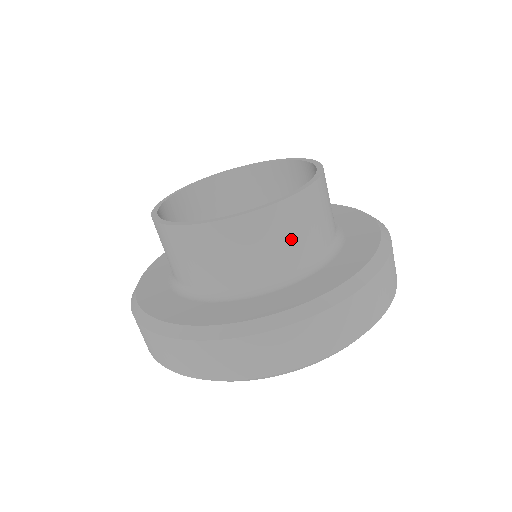
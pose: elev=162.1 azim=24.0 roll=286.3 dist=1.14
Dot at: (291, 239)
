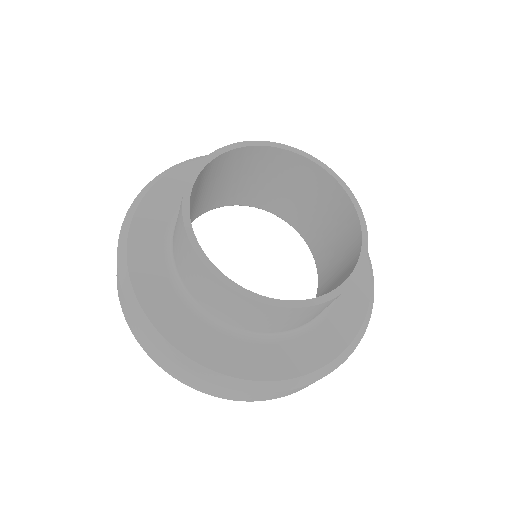
Dot at: (246, 317)
